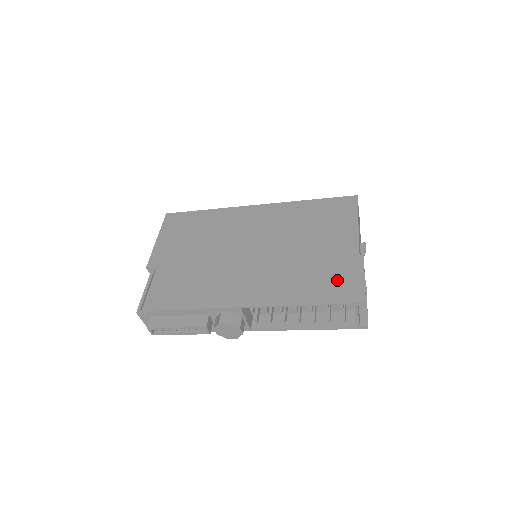
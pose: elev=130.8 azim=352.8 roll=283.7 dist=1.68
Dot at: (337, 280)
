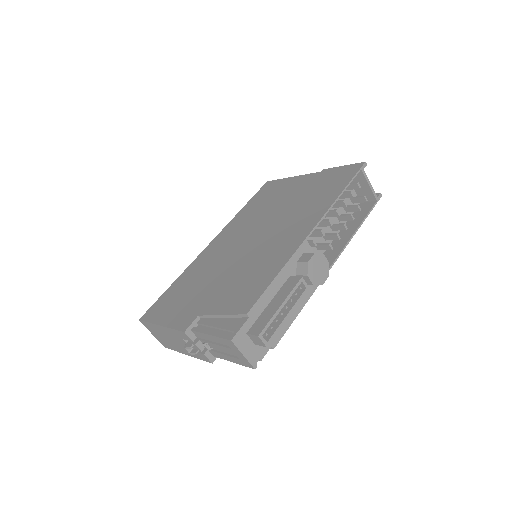
Dot at: (332, 180)
